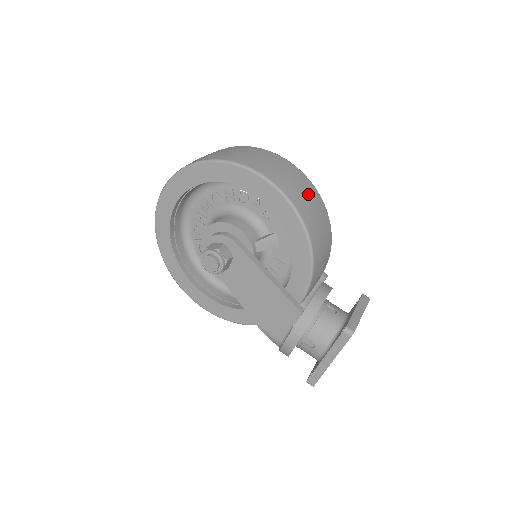
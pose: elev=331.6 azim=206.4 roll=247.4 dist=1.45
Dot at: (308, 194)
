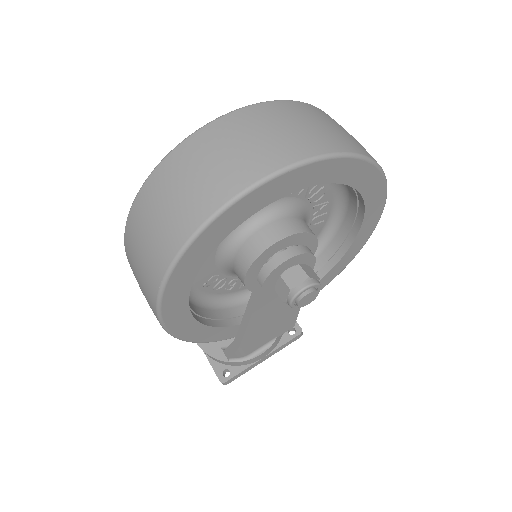
Dot at: occluded
